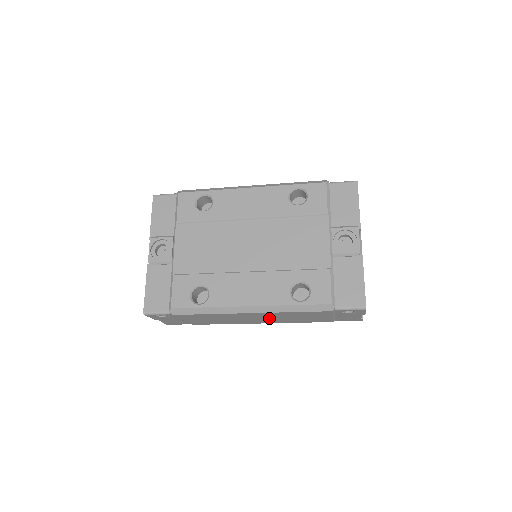
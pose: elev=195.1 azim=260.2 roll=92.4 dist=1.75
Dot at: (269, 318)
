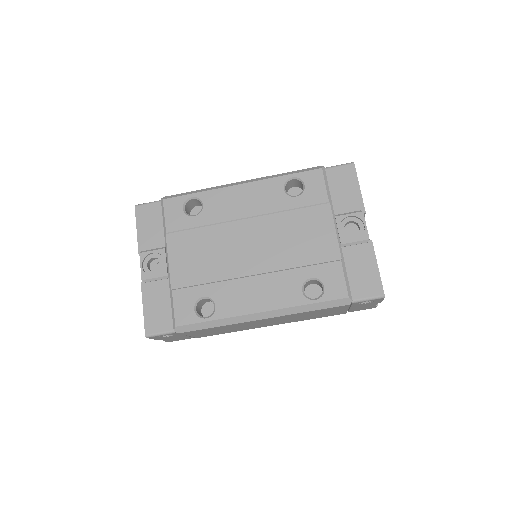
Dot at: (280, 320)
